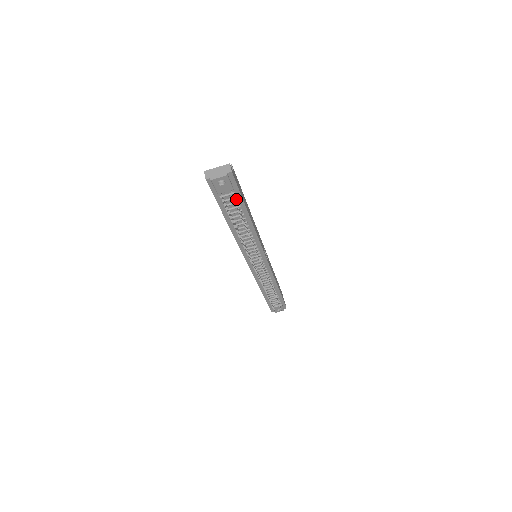
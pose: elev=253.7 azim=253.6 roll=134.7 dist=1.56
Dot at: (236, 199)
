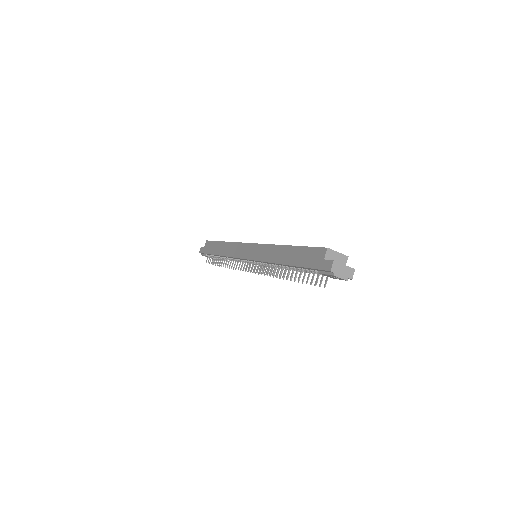
Dot at: occluded
